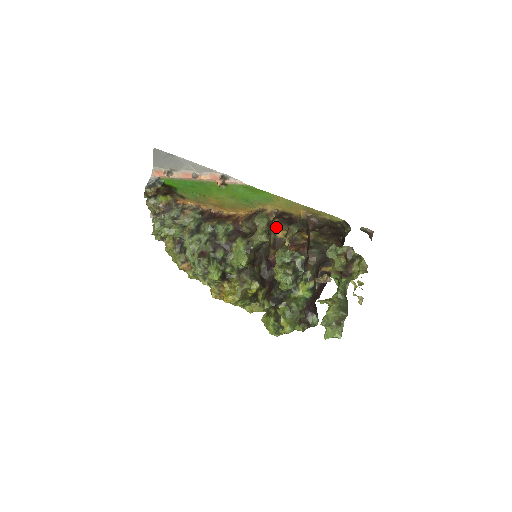
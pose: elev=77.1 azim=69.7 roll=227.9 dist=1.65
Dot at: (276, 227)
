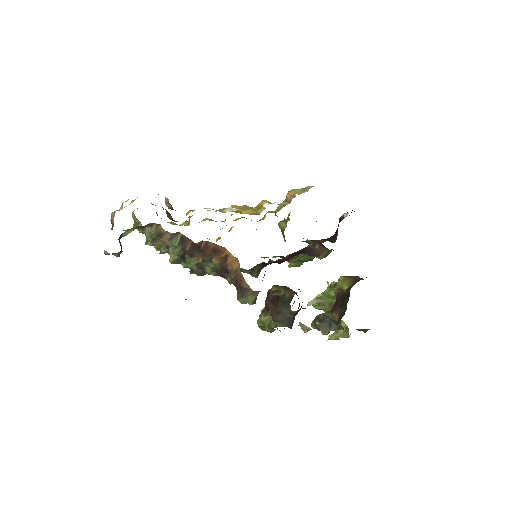
Dot at: occluded
